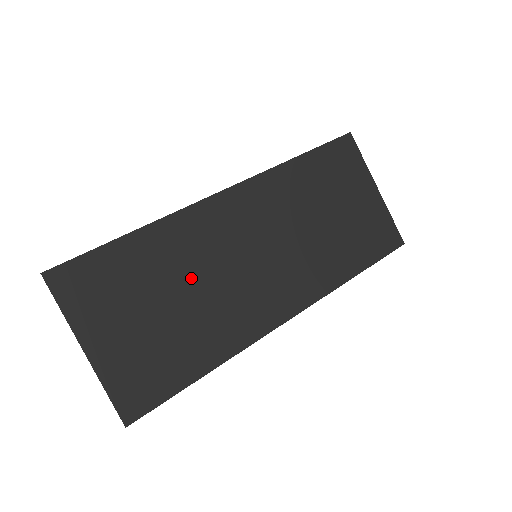
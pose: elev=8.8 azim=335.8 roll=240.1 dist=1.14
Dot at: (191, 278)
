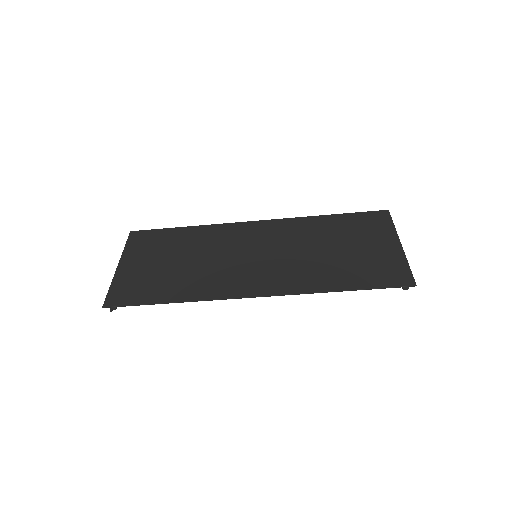
Dot at: (202, 253)
